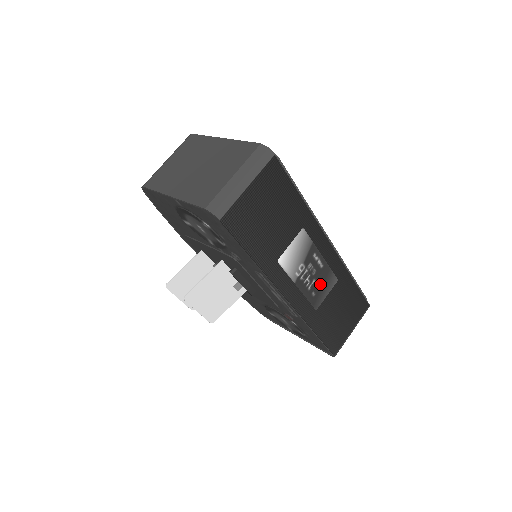
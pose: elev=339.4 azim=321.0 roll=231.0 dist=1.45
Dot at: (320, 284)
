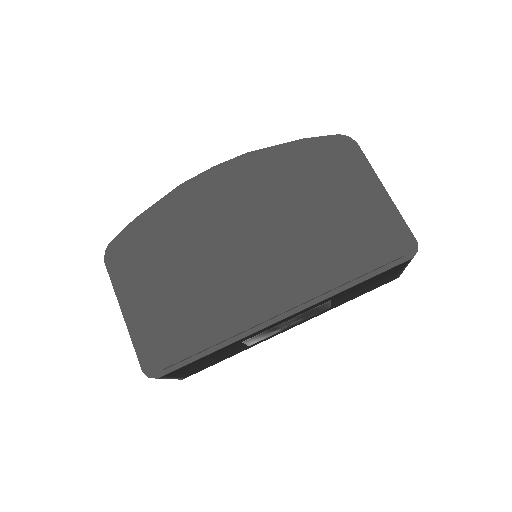
Dot at: (311, 313)
